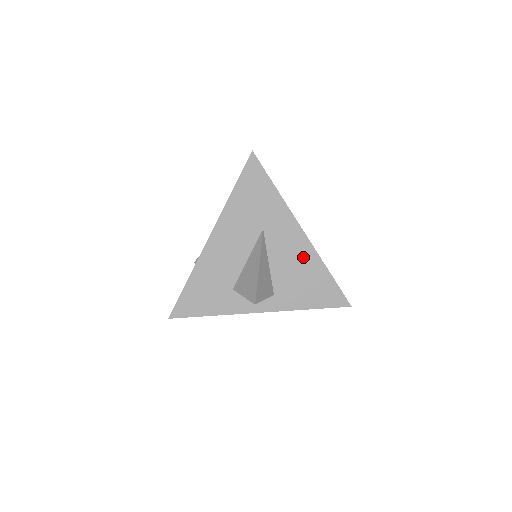
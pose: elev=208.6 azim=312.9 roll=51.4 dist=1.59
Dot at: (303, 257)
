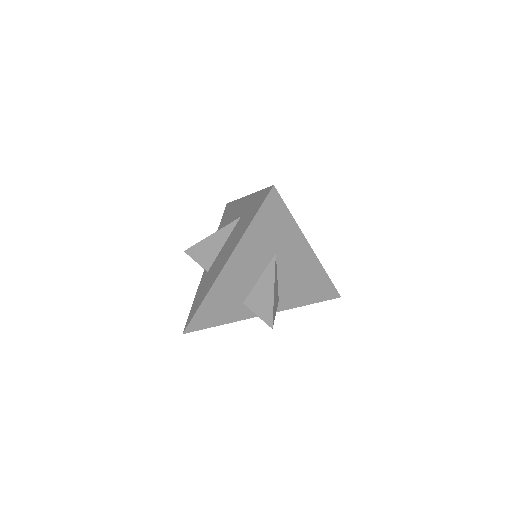
Dot at: (308, 269)
